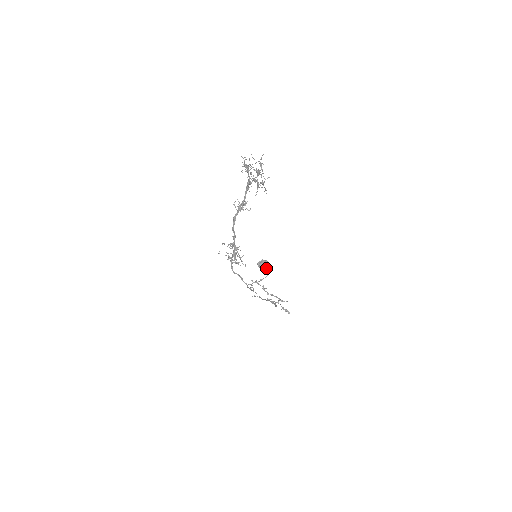
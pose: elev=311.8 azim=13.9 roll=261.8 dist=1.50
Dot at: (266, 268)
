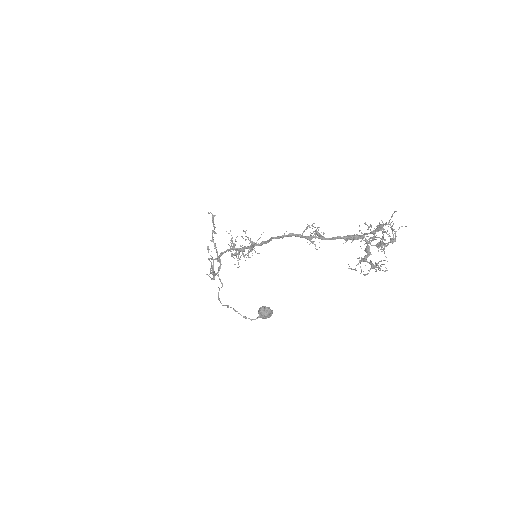
Dot at: occluded
